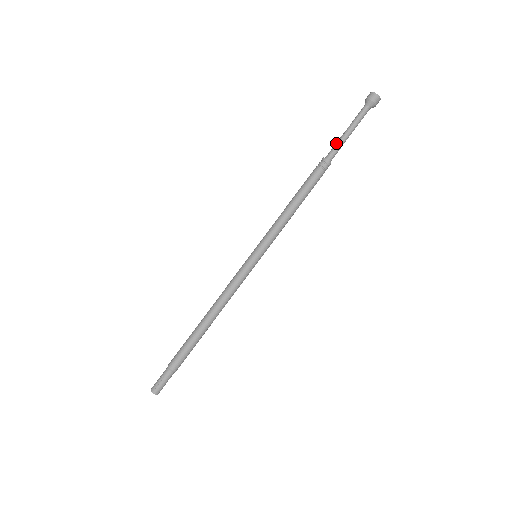
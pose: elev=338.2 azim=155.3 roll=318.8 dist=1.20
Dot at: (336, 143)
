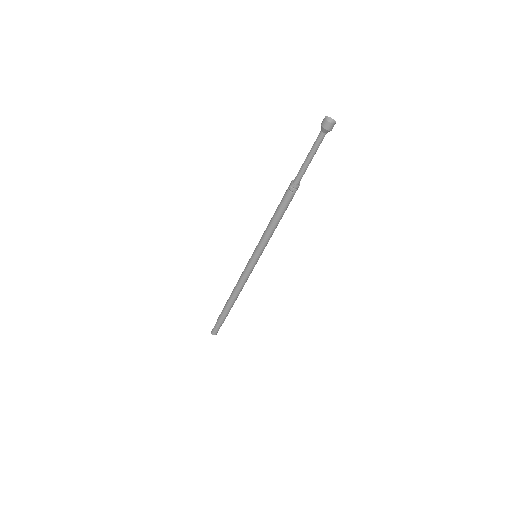
Dot at: (300, 168)
